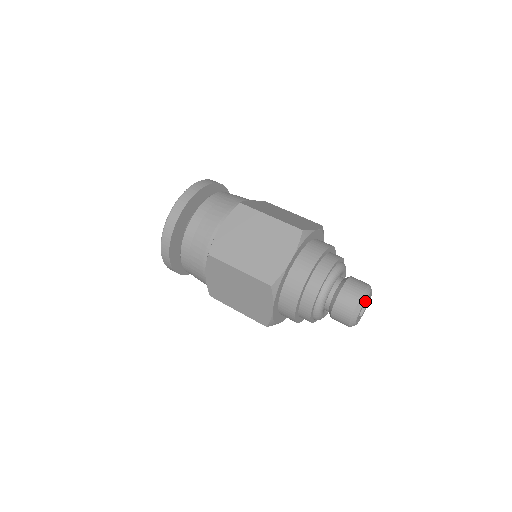
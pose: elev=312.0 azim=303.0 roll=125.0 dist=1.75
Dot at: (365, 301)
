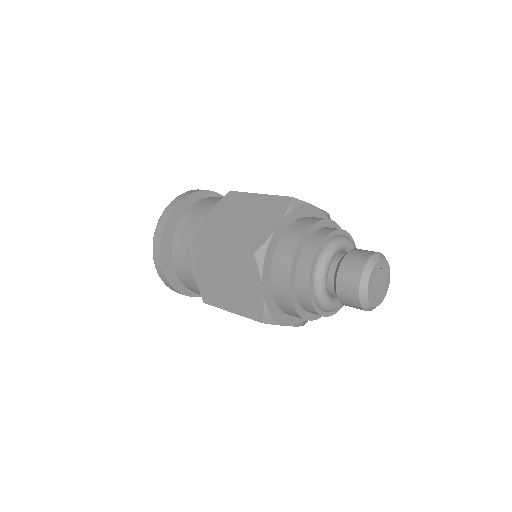
Dot at: (385, 266)
